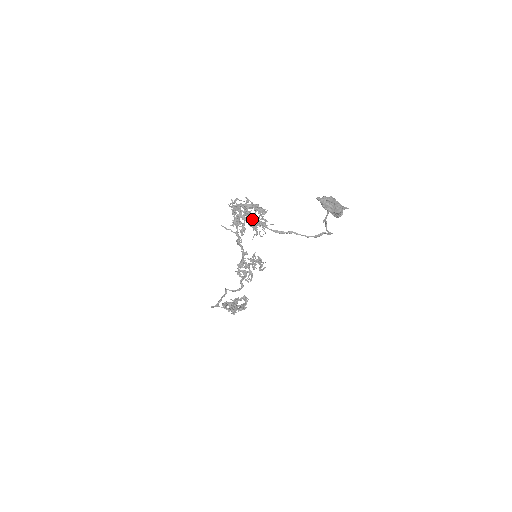
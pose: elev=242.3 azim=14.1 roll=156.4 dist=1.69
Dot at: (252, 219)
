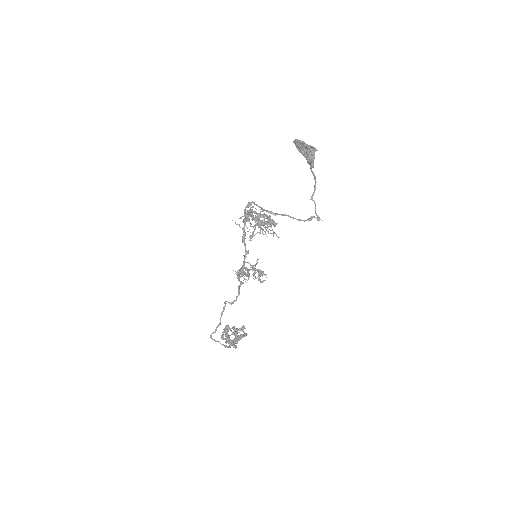
Dot at: occluded
